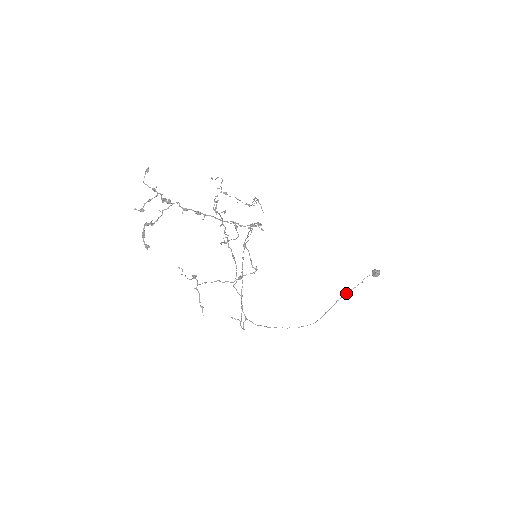
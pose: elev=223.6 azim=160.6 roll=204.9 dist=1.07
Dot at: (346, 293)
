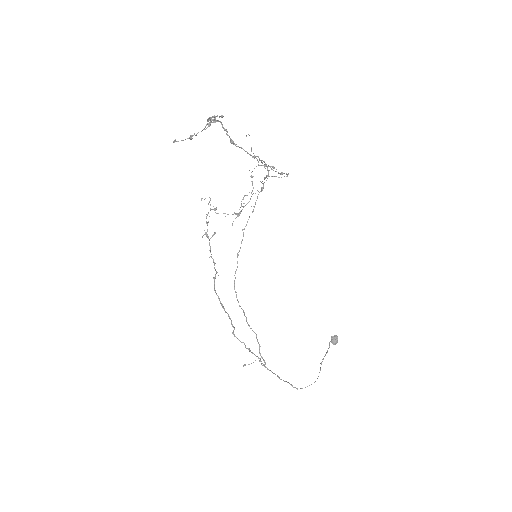
Dot at: occluded
